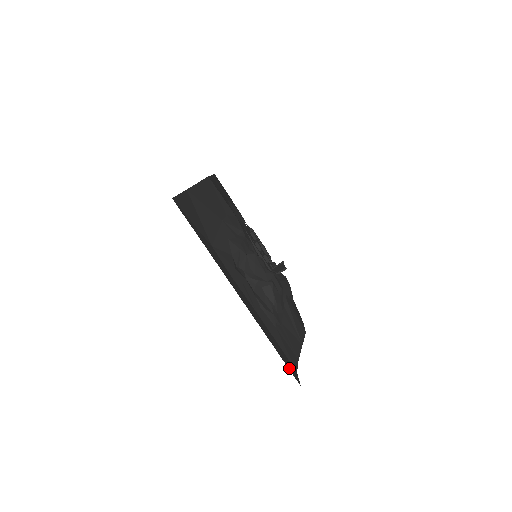
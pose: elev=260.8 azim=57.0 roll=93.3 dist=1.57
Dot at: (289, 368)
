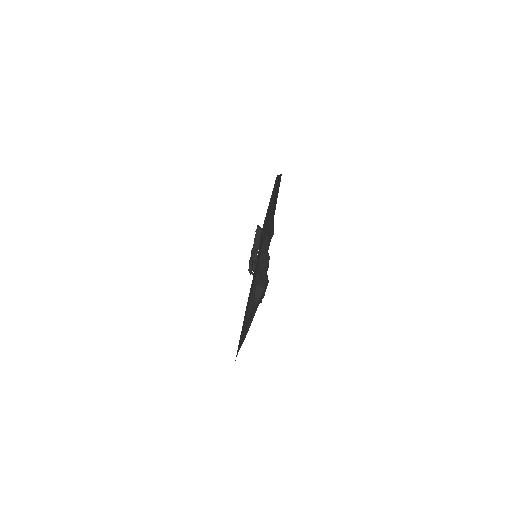
Dot at: occluded
